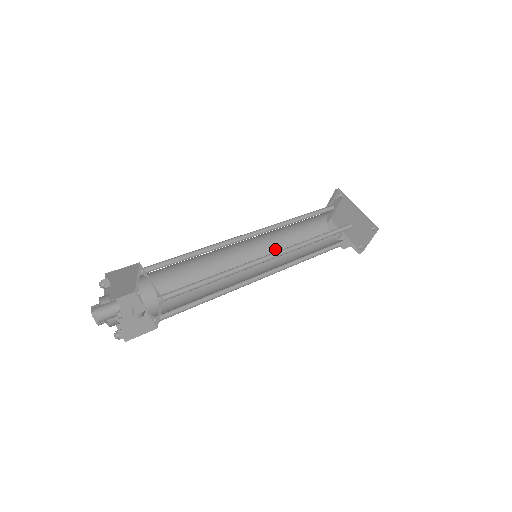
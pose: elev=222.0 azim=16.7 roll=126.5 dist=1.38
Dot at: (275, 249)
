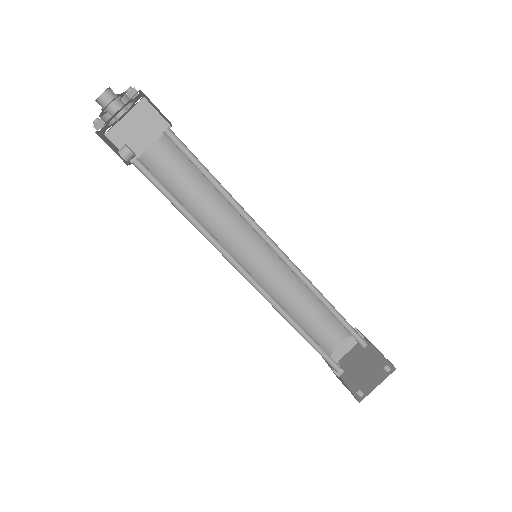
Dot at: occluded
